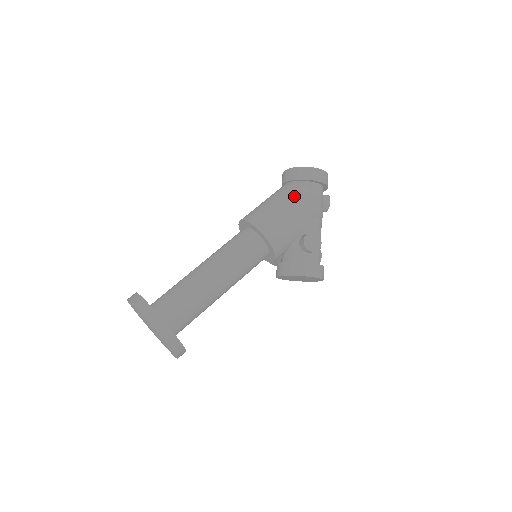
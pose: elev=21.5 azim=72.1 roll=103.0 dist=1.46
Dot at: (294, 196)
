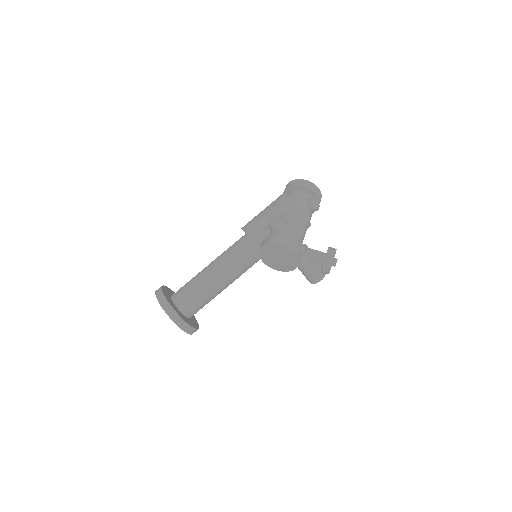
Dot at: occluded
